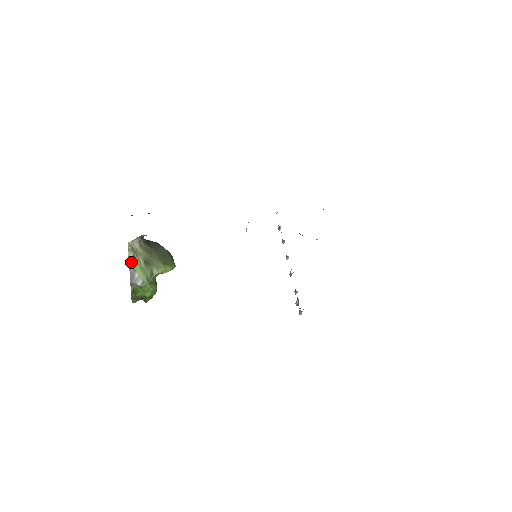
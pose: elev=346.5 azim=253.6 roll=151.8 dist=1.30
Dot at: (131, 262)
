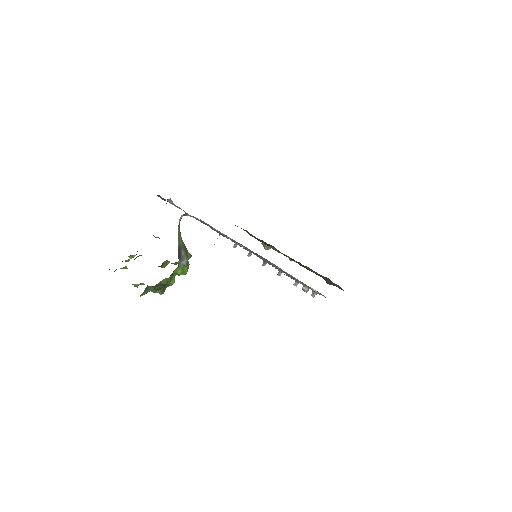
Dot at: (178, 238)
